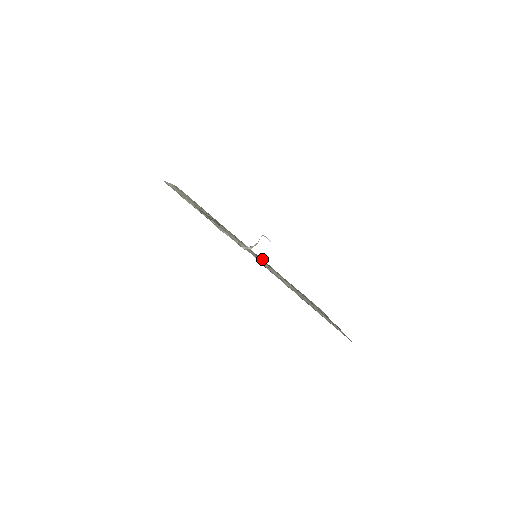
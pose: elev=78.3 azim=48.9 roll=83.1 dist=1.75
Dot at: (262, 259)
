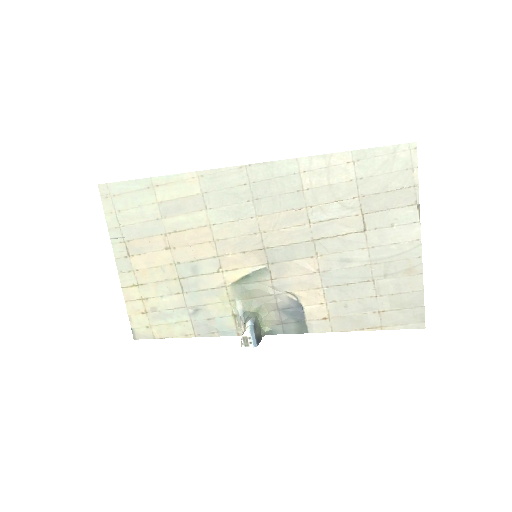
Dot at: (266, 163)
